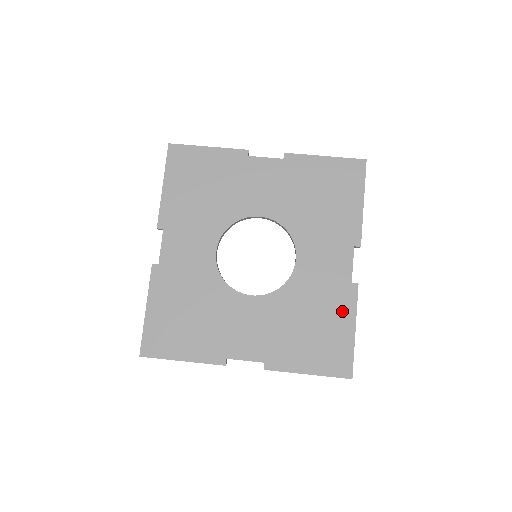
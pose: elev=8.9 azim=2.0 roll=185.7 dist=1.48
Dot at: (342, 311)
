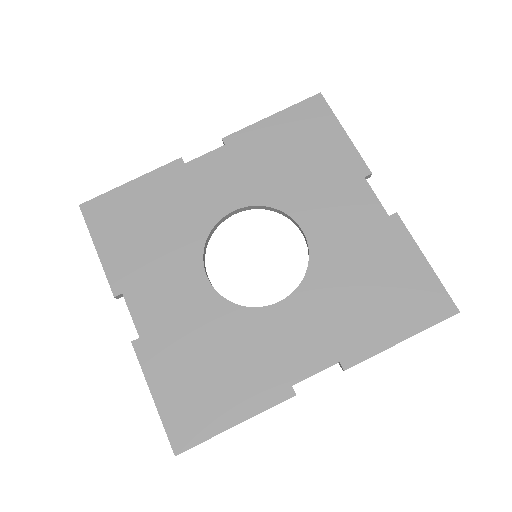
Dot at: (250, 394)
